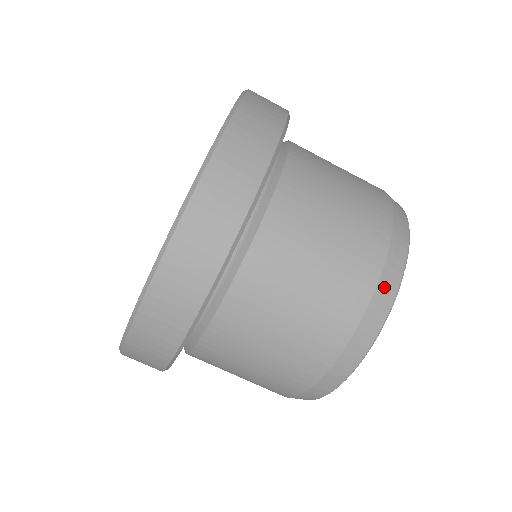
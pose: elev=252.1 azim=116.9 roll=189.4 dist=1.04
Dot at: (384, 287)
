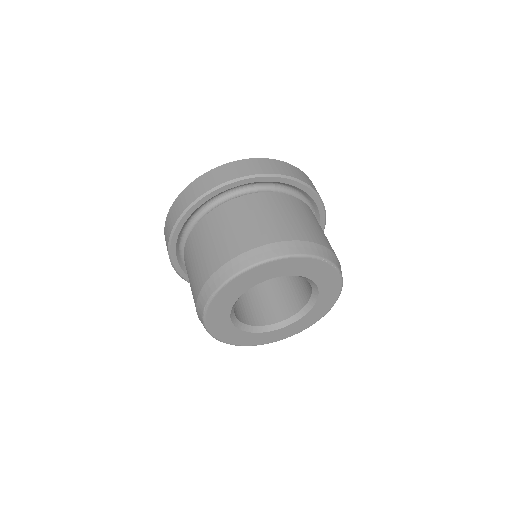
Dot at: (313, 247)
